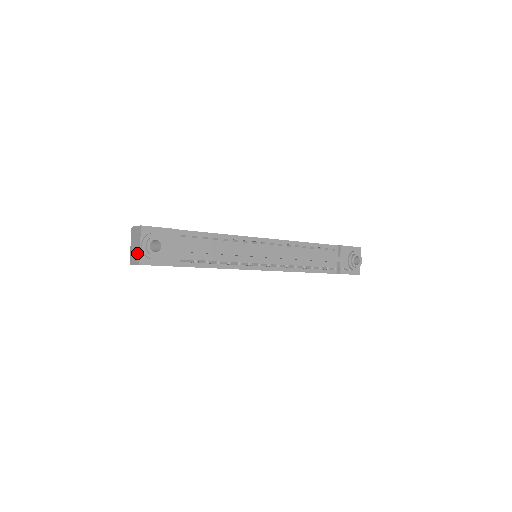
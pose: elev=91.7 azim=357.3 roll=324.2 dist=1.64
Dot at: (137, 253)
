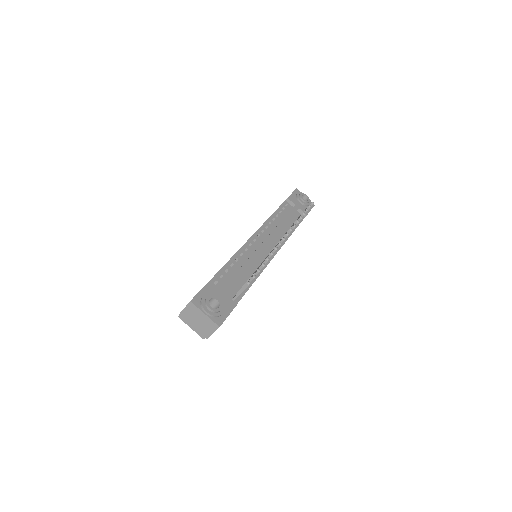
Dot at: (208, 322)
